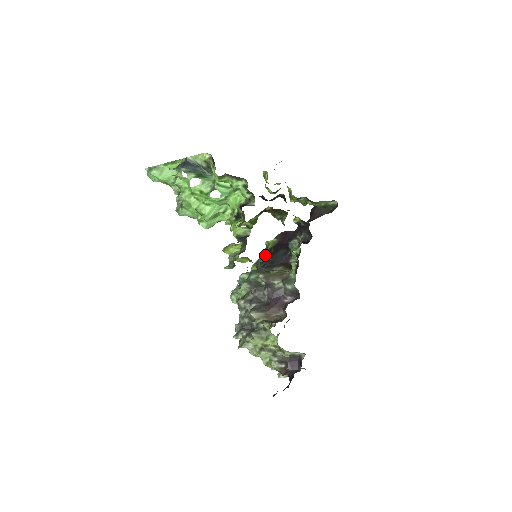
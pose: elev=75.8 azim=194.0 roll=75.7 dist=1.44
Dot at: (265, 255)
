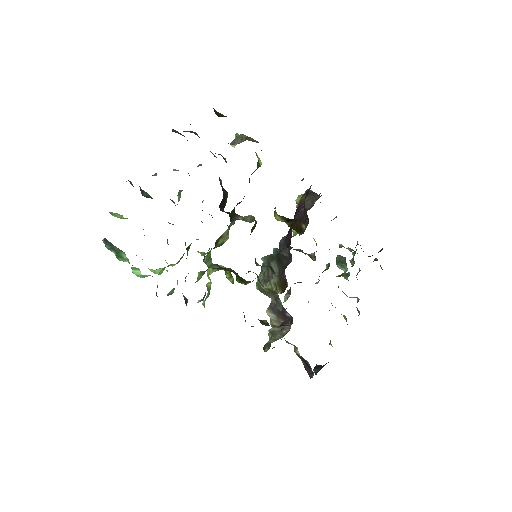
Dot at: occluded
